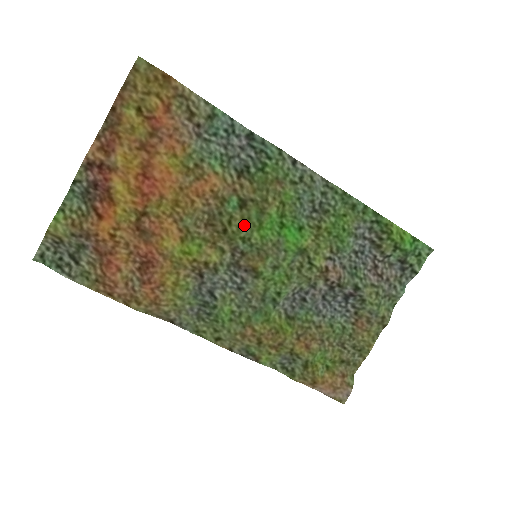
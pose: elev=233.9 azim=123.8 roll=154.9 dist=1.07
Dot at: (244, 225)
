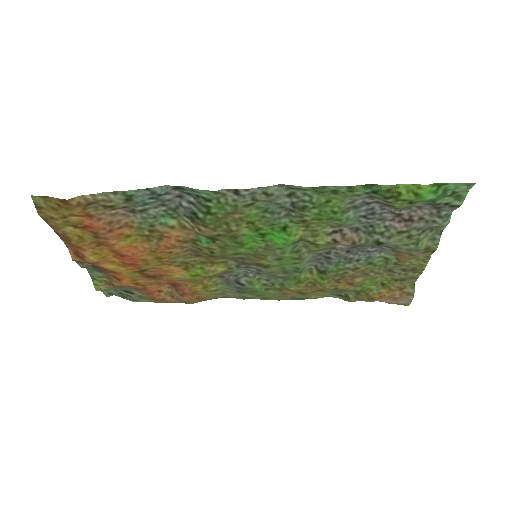
Dot at: (226, 249)
